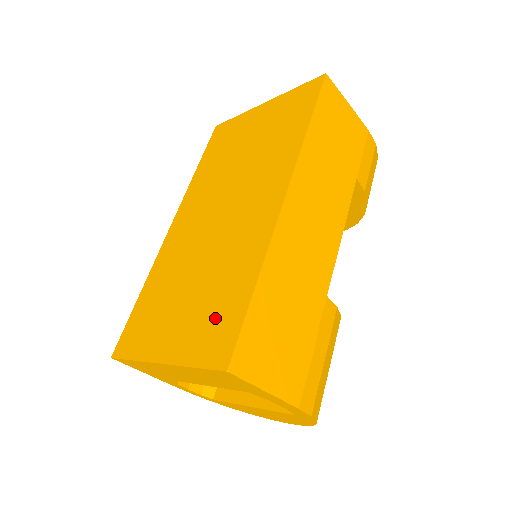
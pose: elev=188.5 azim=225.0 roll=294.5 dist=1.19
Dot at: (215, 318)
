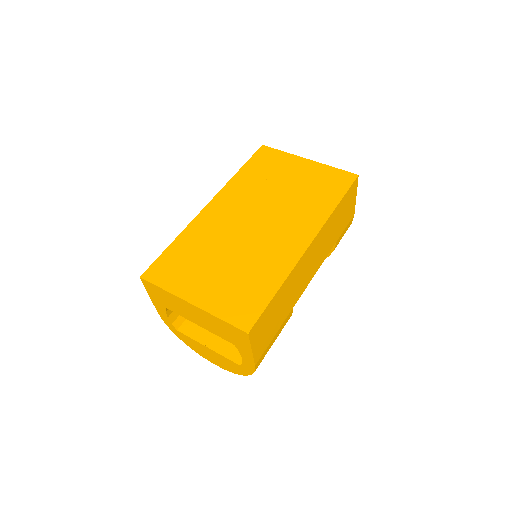
Dot at: (243, 296)
